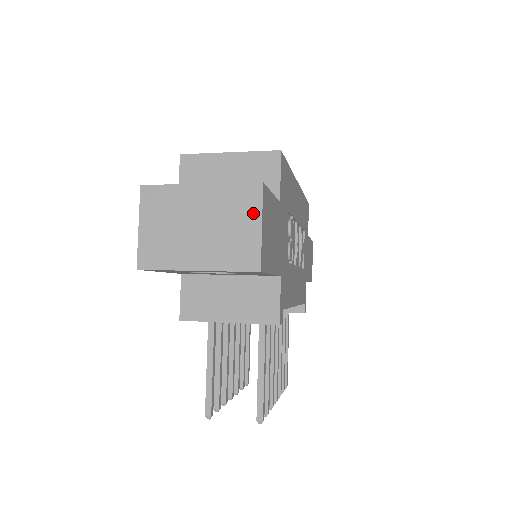
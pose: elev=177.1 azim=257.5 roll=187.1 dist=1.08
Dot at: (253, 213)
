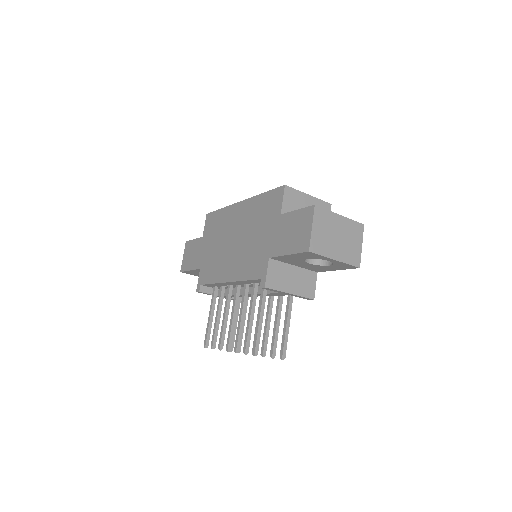
Dot at: (360, 238)
